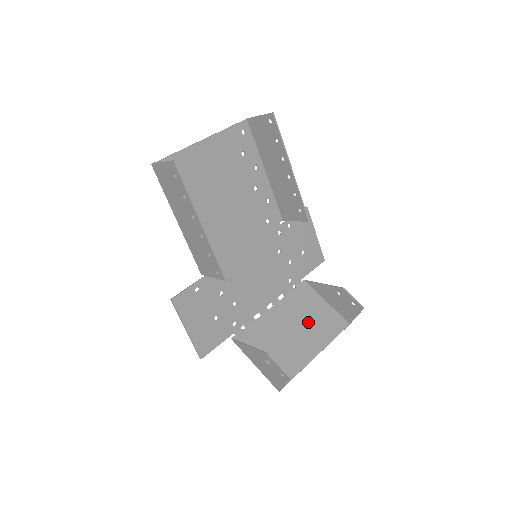
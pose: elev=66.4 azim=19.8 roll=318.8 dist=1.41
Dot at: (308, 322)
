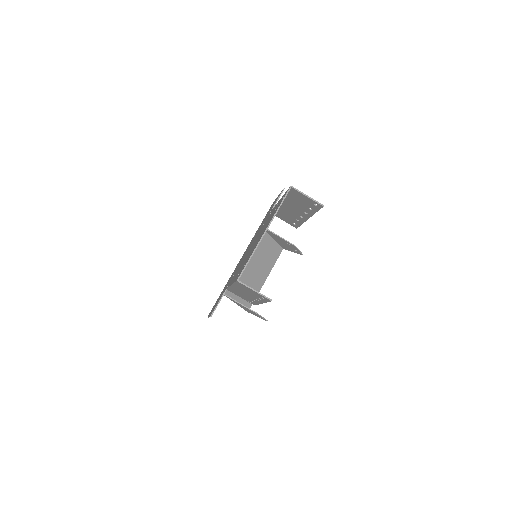
Dot at: (263, 259)
